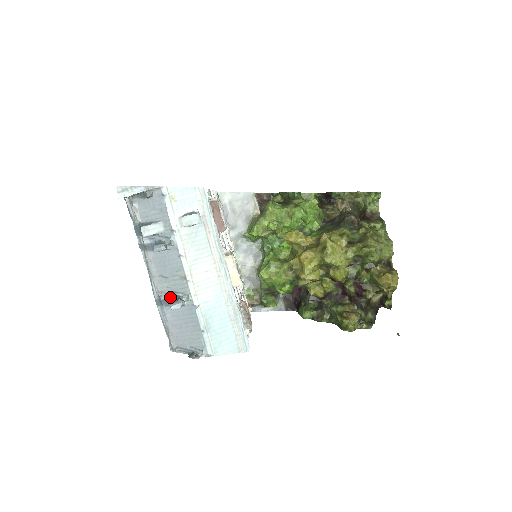
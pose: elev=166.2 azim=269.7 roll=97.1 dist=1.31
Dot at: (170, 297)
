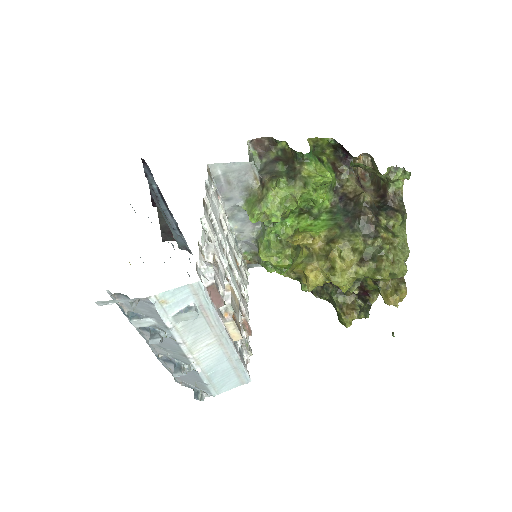
Dot at: (171, 360)
